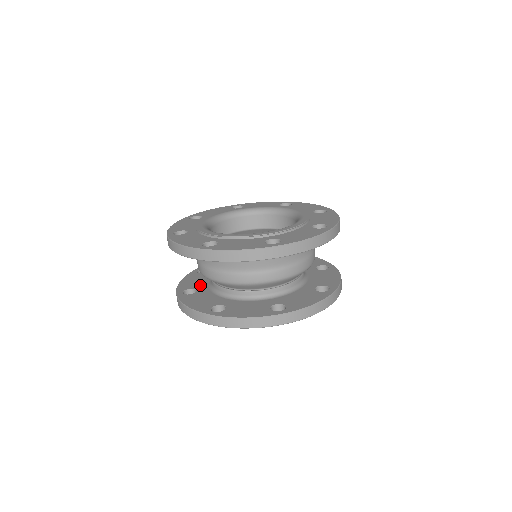
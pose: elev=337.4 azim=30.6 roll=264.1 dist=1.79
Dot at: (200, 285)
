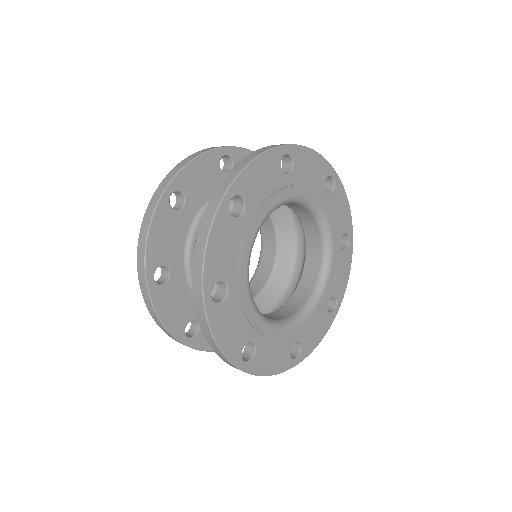
Dot at: occluded
